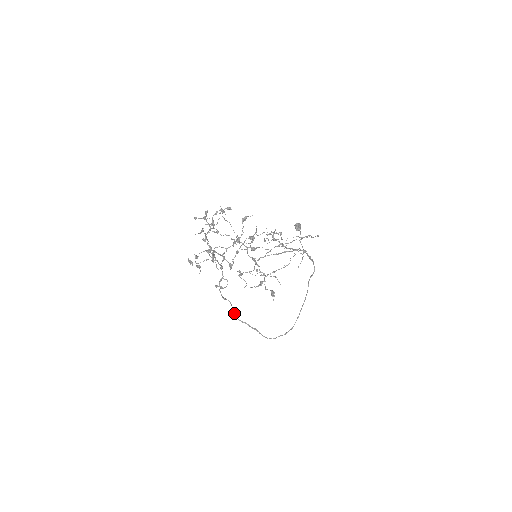
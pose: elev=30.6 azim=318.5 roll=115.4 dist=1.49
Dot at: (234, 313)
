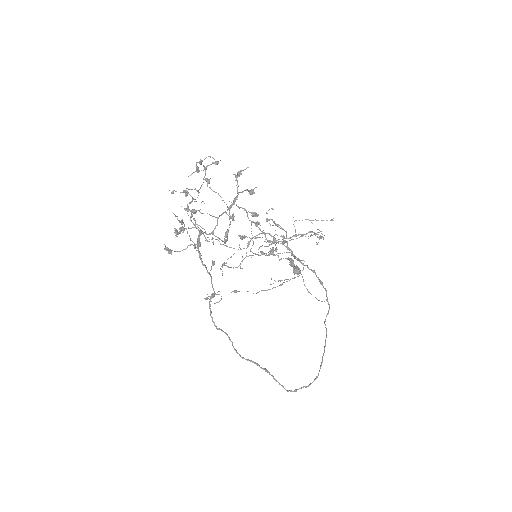
Dot at: (234, 348)
